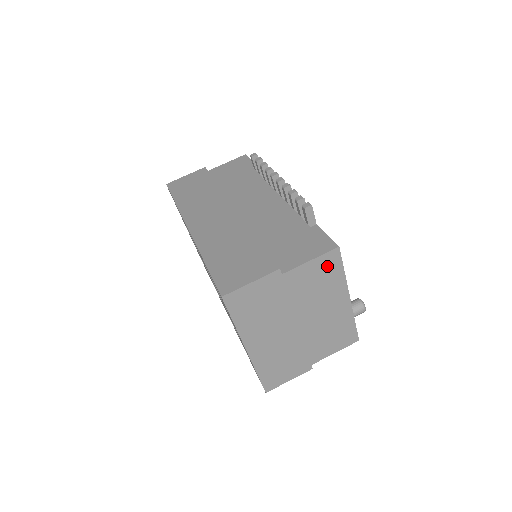
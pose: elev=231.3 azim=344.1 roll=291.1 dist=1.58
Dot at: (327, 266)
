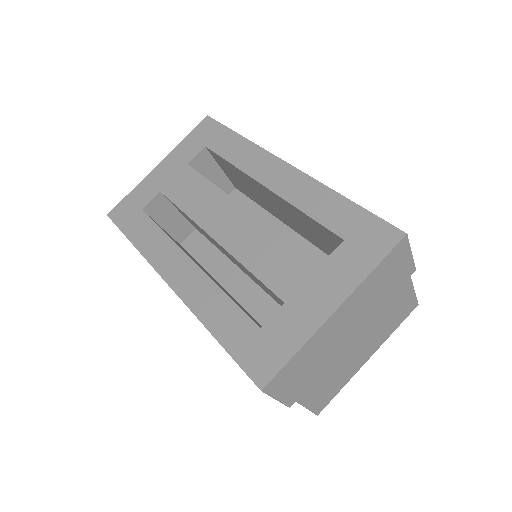
Dot at: (405, 310)
